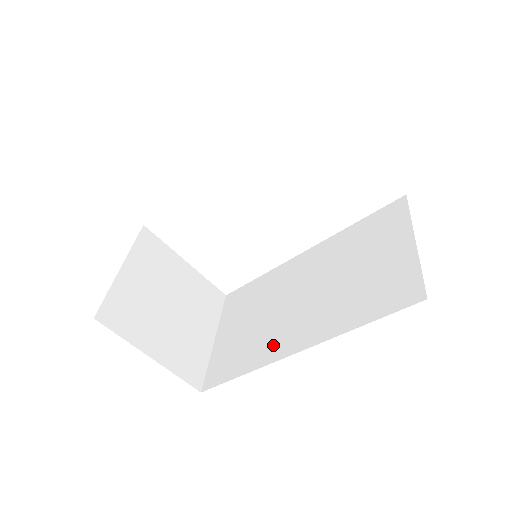
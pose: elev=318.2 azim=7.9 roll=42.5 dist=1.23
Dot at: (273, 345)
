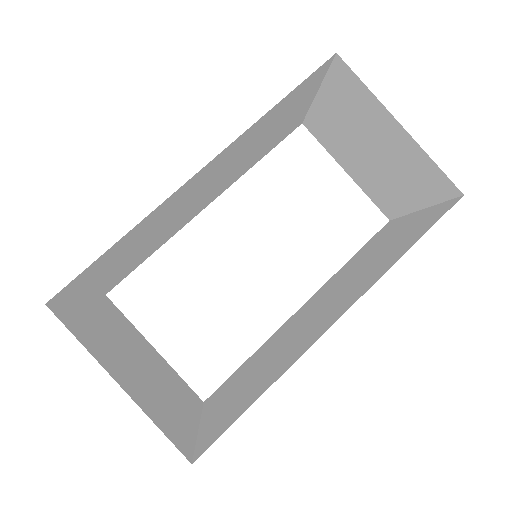
Dot at: (296, 350)
